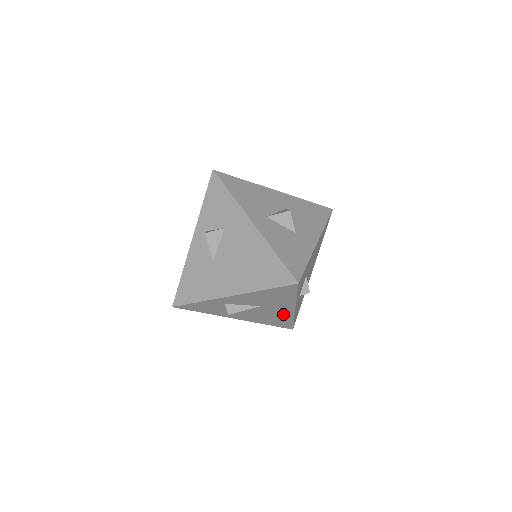
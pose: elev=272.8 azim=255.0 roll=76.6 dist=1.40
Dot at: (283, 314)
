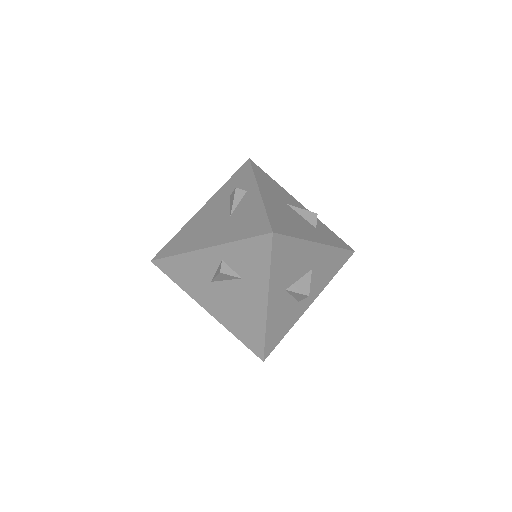
Dot at: occluded
